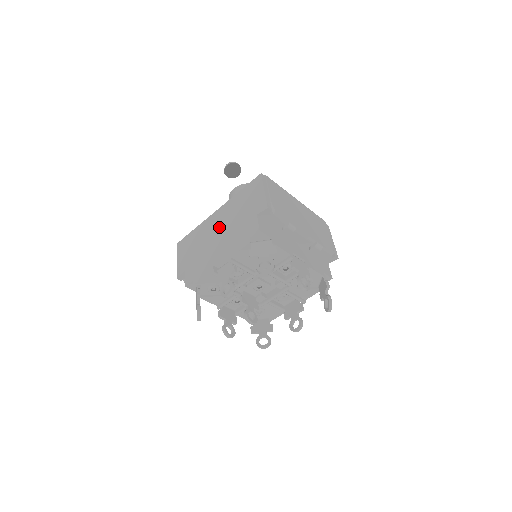
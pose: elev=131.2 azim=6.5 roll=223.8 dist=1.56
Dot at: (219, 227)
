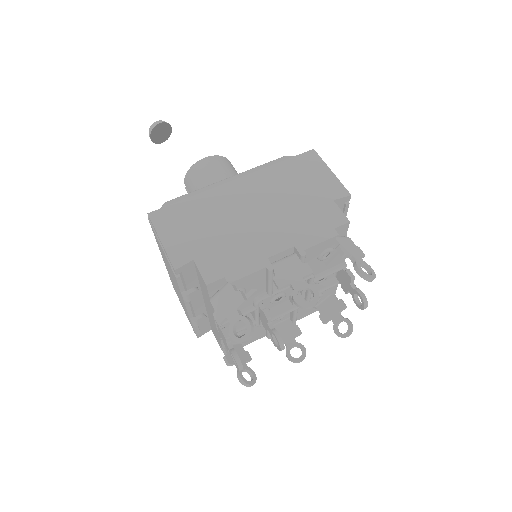
Dot at: (255, 204)
